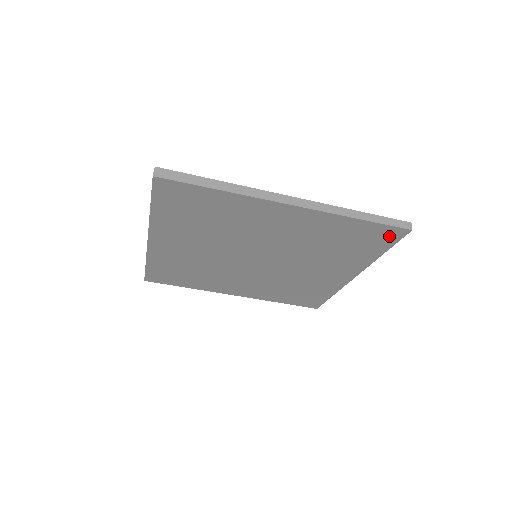
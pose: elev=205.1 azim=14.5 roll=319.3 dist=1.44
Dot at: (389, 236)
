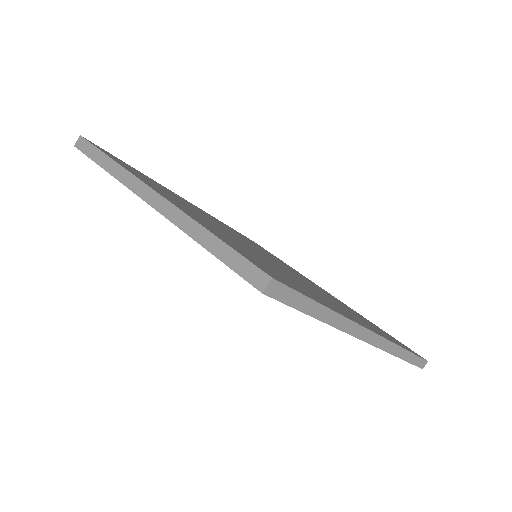
Dot at: occluded
